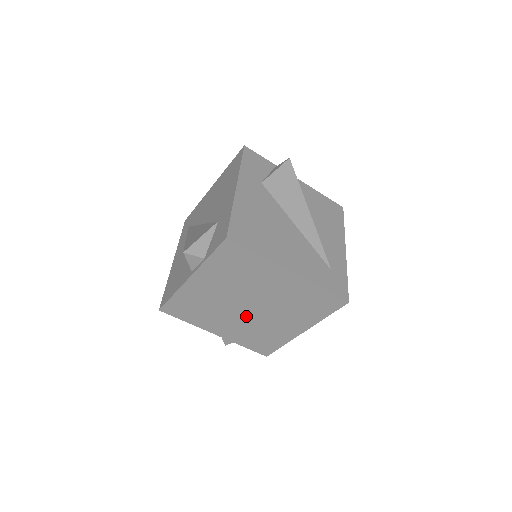
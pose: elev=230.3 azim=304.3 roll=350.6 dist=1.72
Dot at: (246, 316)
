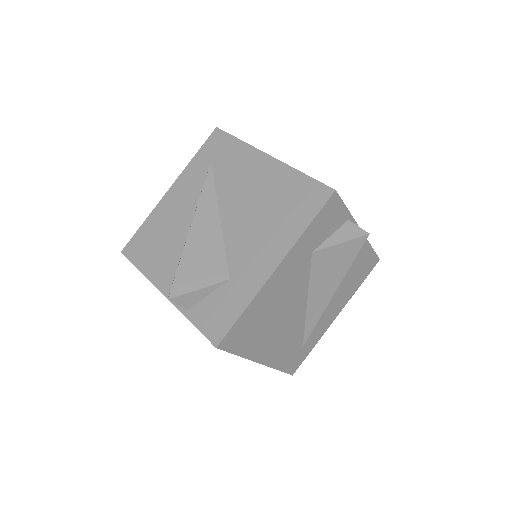
Dot at: occluded
